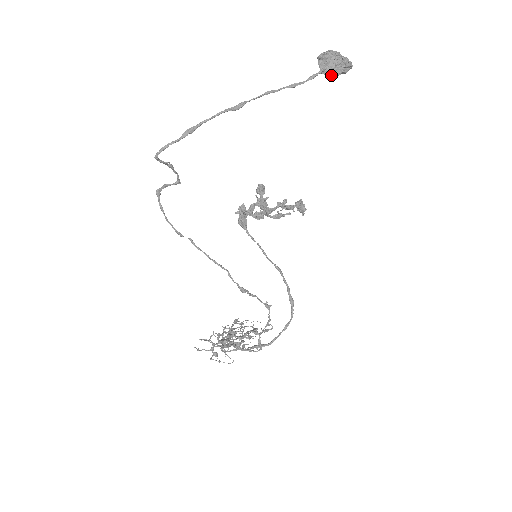
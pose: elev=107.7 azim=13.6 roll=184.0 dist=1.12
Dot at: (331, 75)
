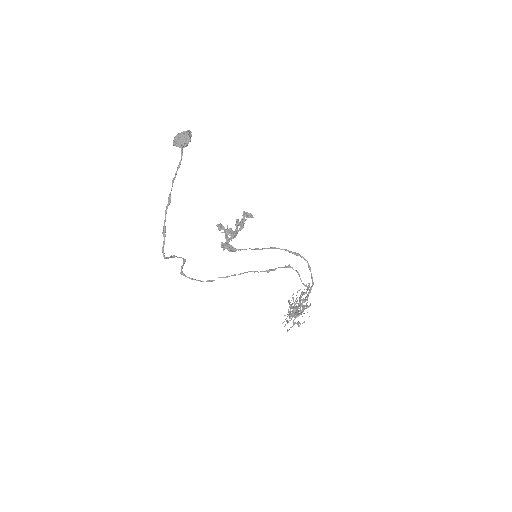
Dot at: (187, 144)
